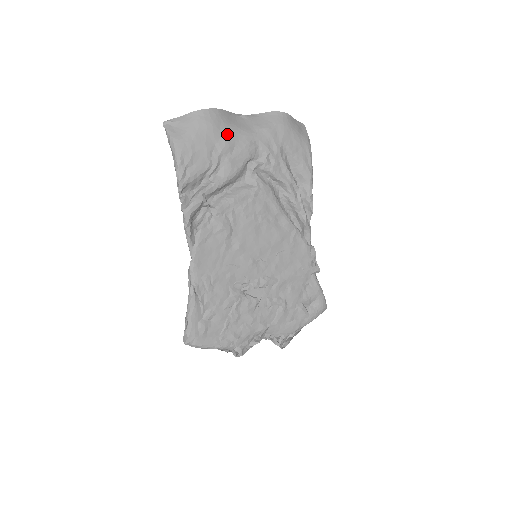
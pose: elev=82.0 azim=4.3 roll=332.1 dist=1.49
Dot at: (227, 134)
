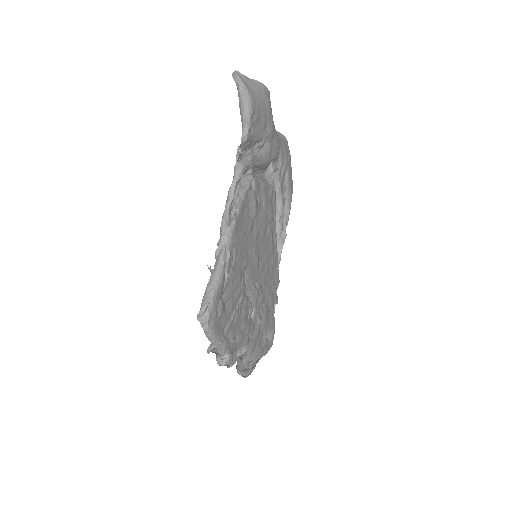
Dot at: (273, 123)
